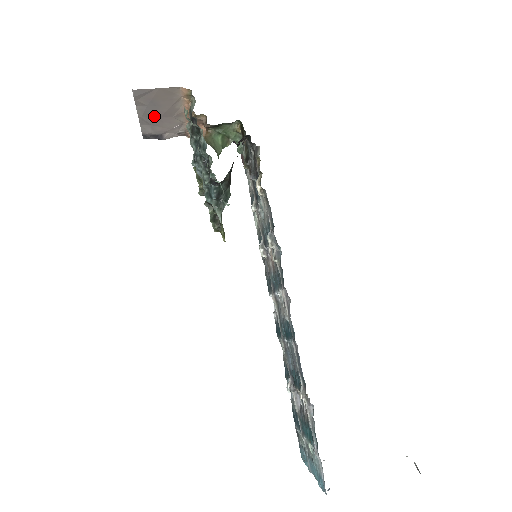
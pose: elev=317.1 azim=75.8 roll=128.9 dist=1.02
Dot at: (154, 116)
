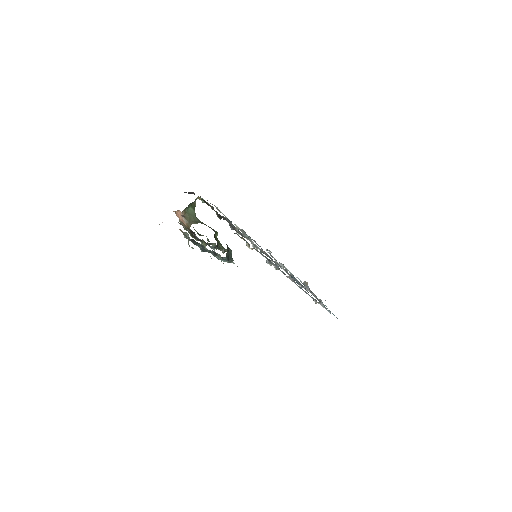
Dot at: occluded
